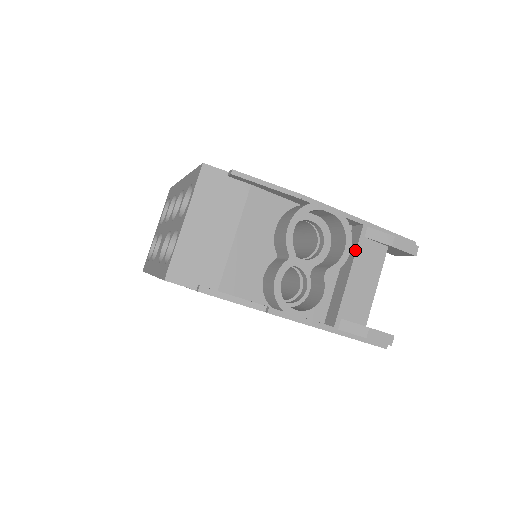
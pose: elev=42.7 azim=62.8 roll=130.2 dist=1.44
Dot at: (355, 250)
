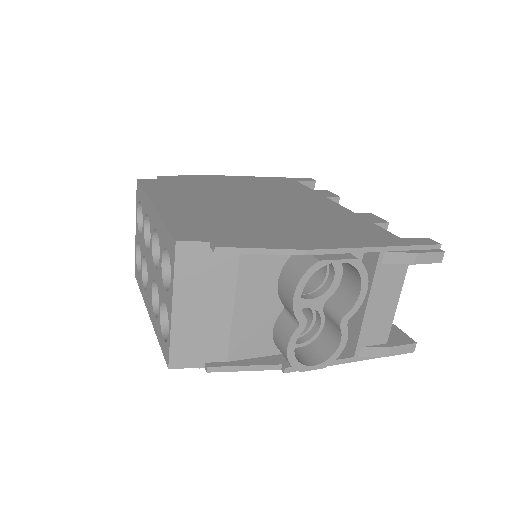
Dot at: (372, 280)
